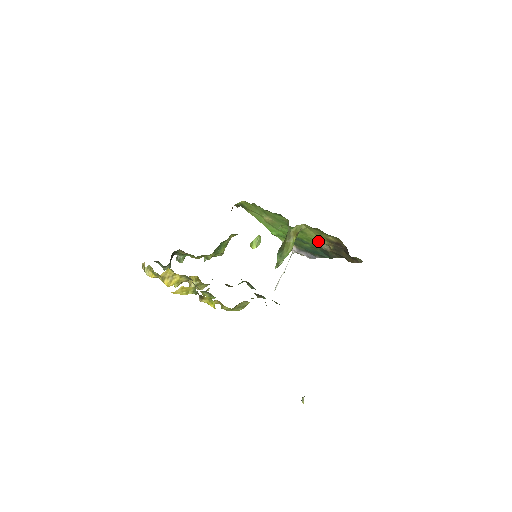
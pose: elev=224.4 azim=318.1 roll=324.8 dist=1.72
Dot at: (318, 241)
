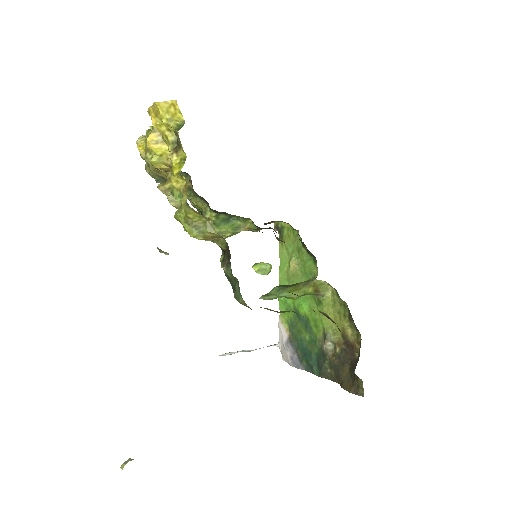
Dot at: (328, 331)
